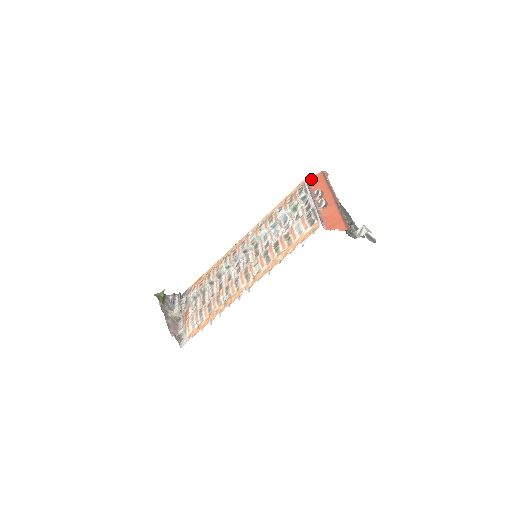
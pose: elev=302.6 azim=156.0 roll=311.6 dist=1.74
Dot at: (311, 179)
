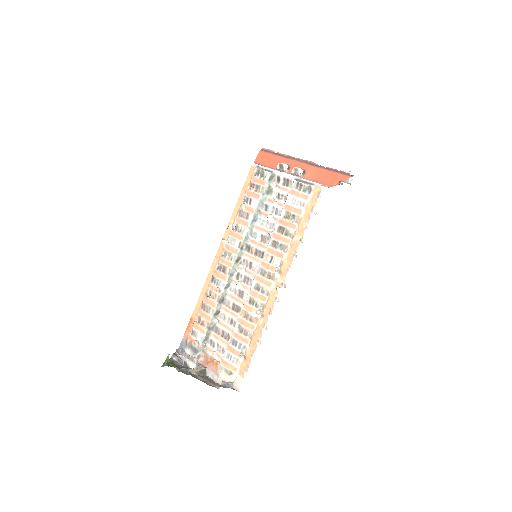
Dot at: (257, 161)
